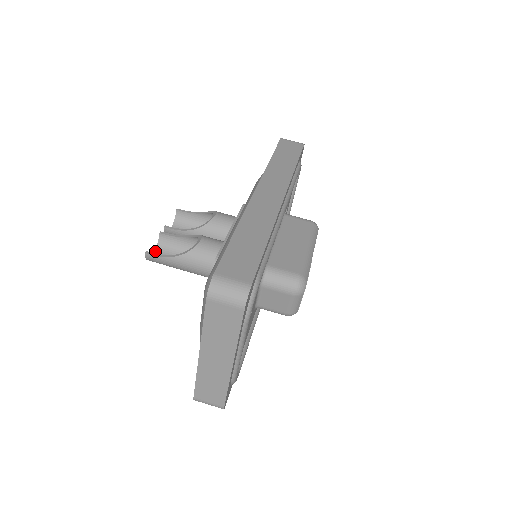
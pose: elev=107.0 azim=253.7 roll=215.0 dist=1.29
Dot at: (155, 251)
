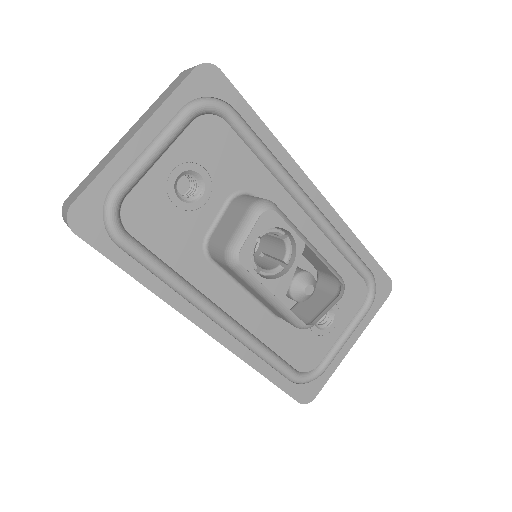
Dot at: occluded
